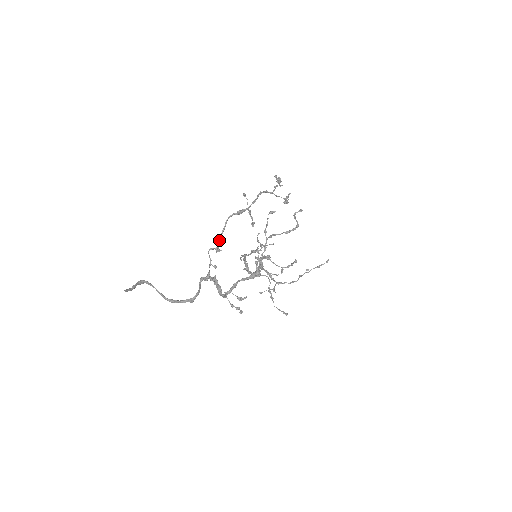
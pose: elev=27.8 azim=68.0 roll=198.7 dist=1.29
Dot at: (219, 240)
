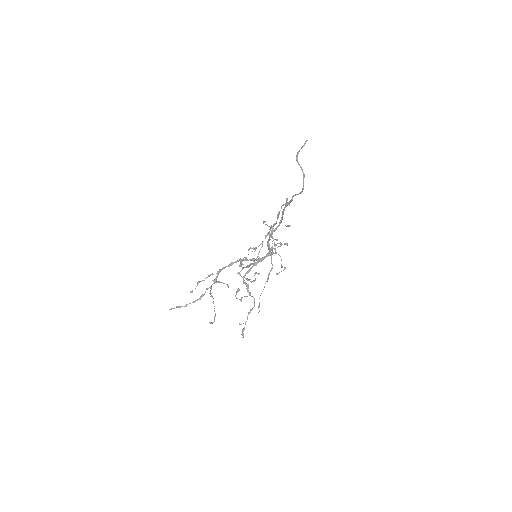
Dot at: occluded
